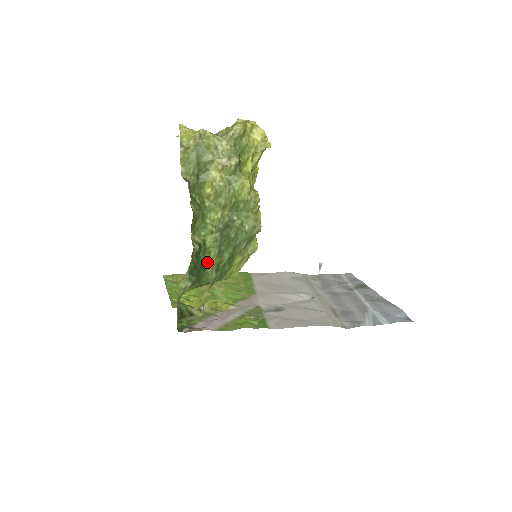
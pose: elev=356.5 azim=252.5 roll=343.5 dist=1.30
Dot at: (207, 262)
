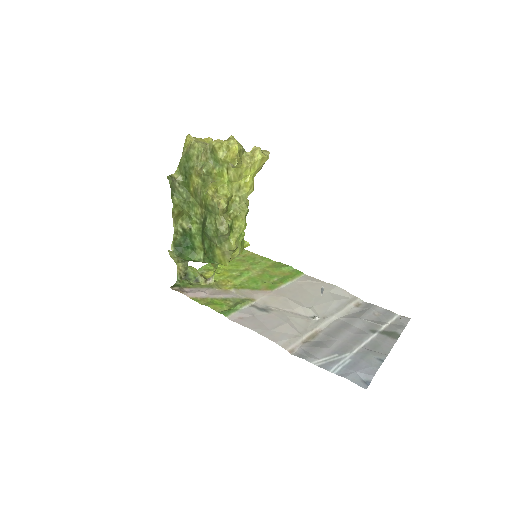
Dot at: (194, 244)
